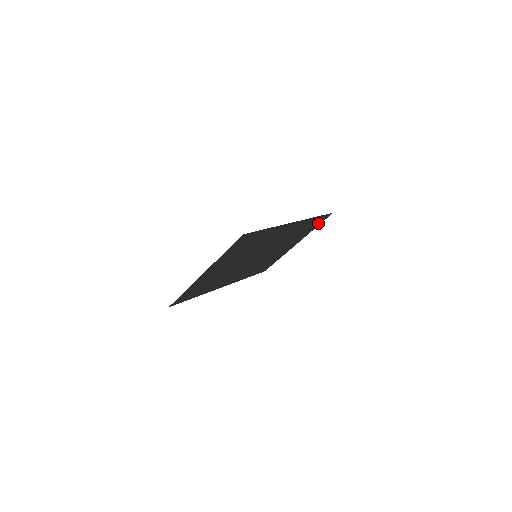
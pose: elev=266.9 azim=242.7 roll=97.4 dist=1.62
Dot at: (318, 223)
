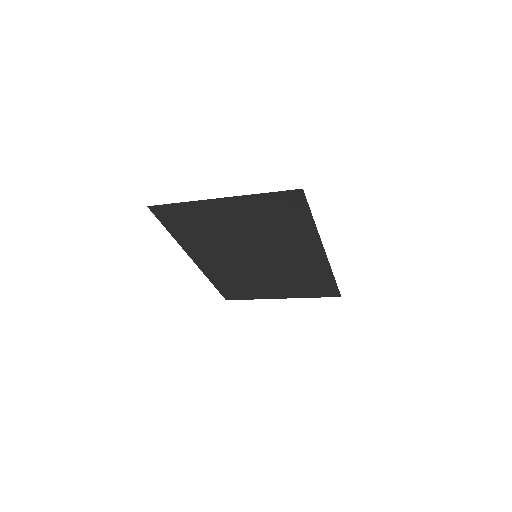
Dot at: (321, 293)
